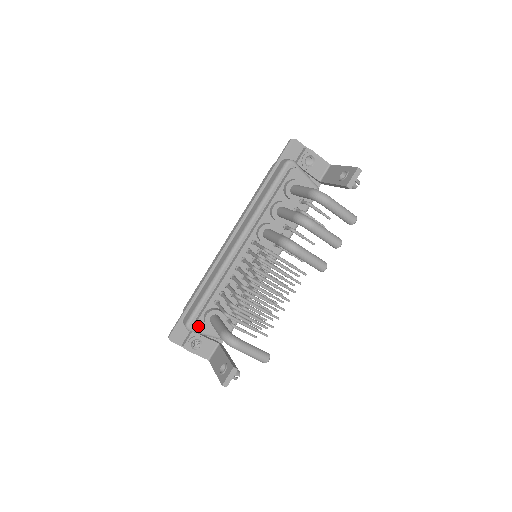
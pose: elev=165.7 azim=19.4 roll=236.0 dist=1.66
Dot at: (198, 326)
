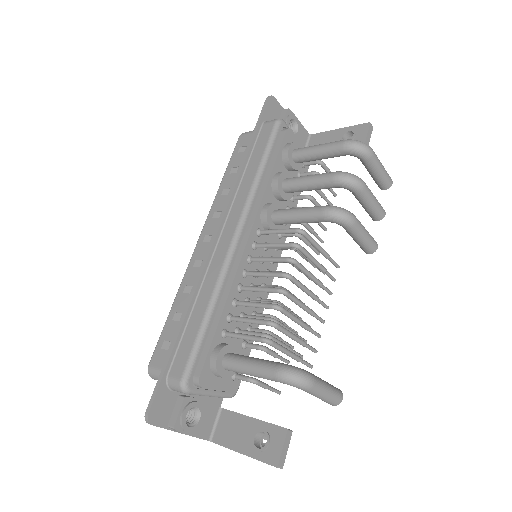
Dot at: (203, 380)
